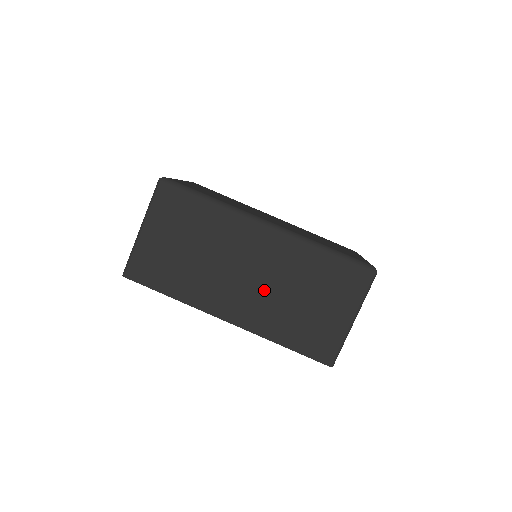
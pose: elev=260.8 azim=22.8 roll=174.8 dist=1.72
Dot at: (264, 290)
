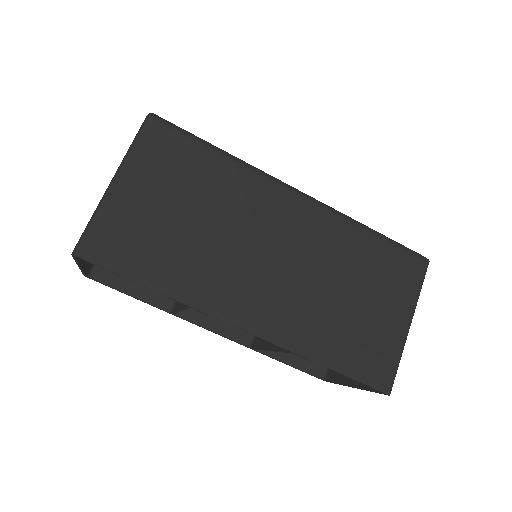
Dot at: (297, 282)
